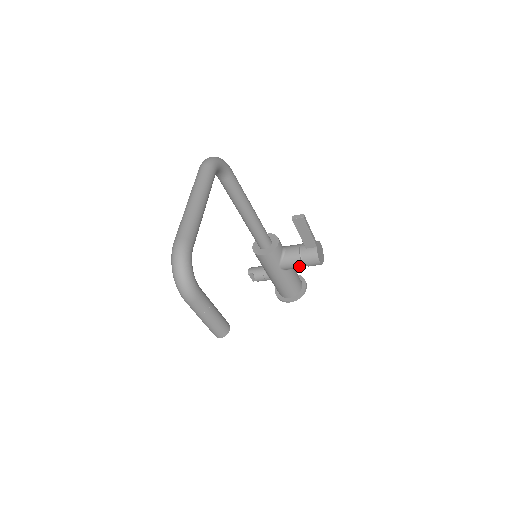
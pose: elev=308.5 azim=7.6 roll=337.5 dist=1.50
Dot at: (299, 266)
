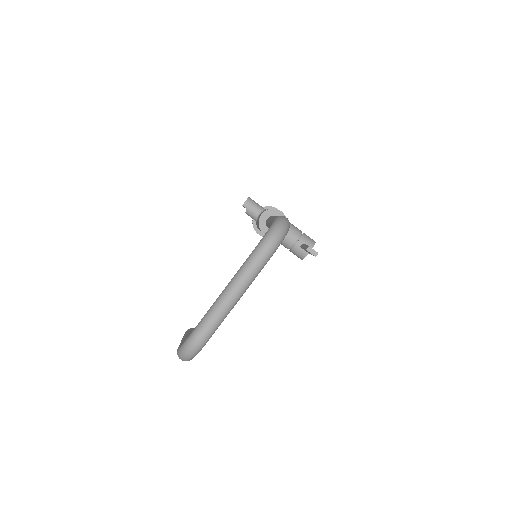
Dot at: occluded
